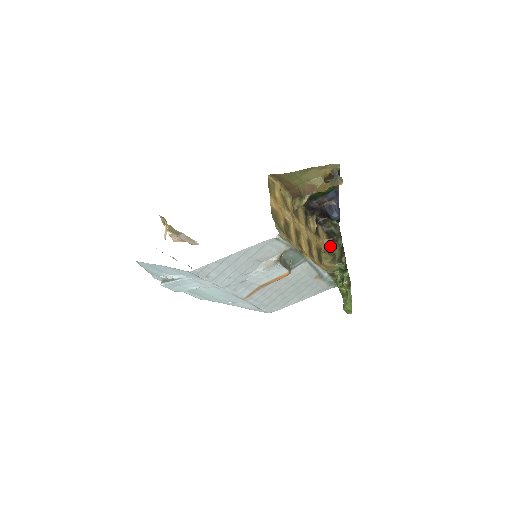
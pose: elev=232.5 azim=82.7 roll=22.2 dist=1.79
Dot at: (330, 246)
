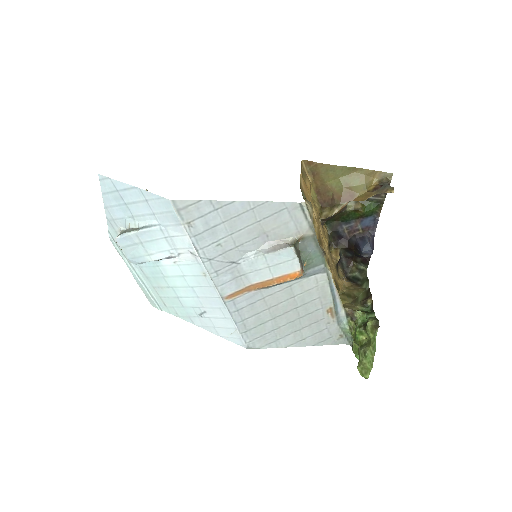
Dot at: (351, 289)
